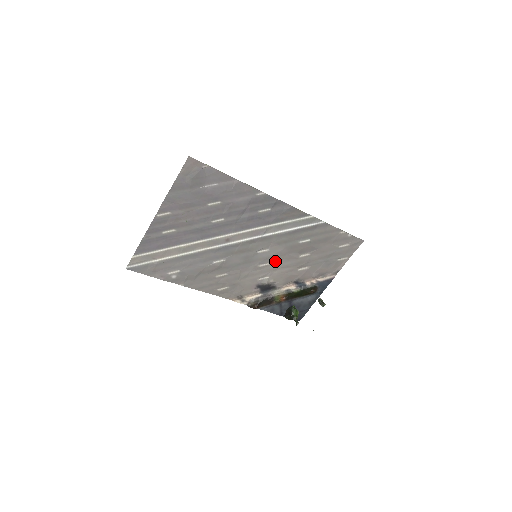
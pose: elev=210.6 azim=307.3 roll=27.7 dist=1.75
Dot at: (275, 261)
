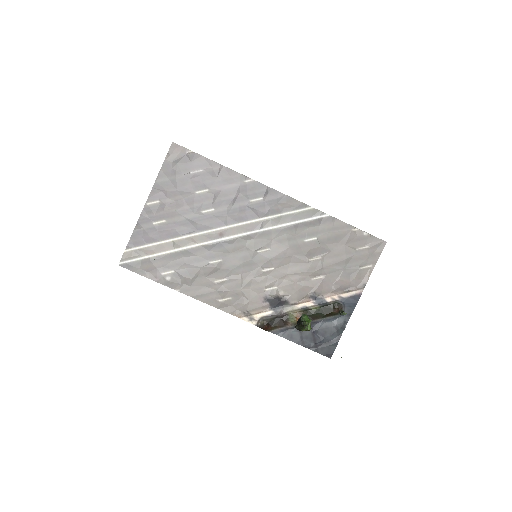
Dot at: (280, 265)
